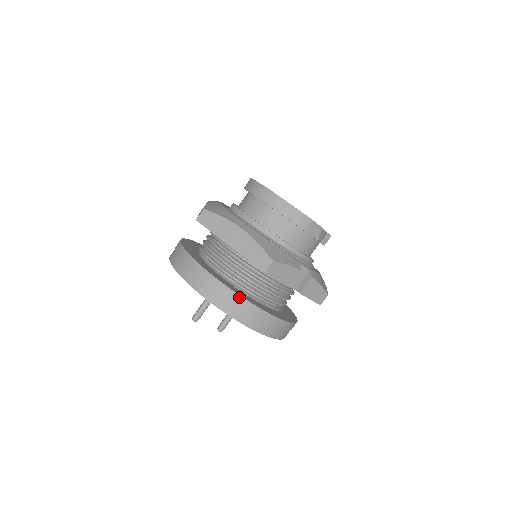
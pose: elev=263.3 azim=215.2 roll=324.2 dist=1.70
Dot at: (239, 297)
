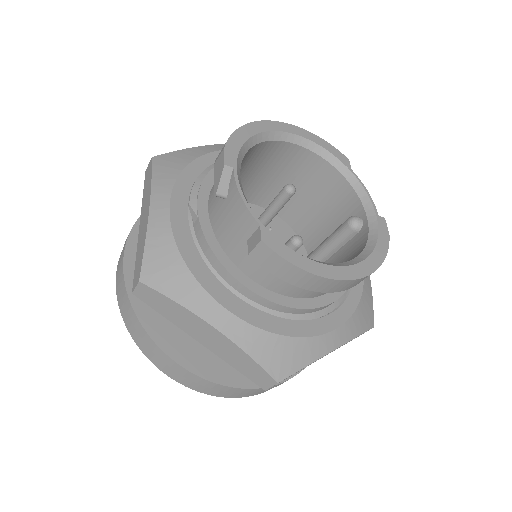
Dot at: occluded
